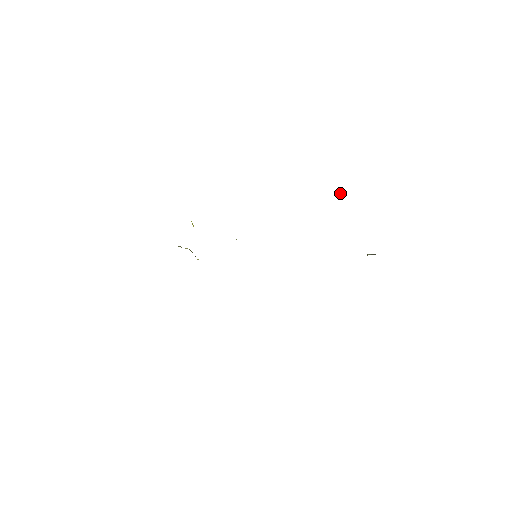
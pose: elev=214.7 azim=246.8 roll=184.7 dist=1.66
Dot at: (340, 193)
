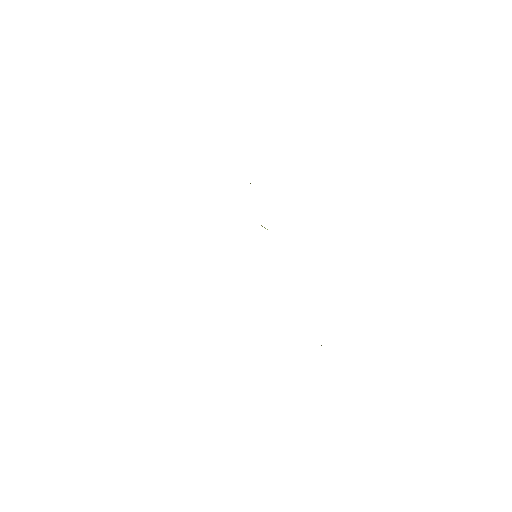
Dot at: occluded
